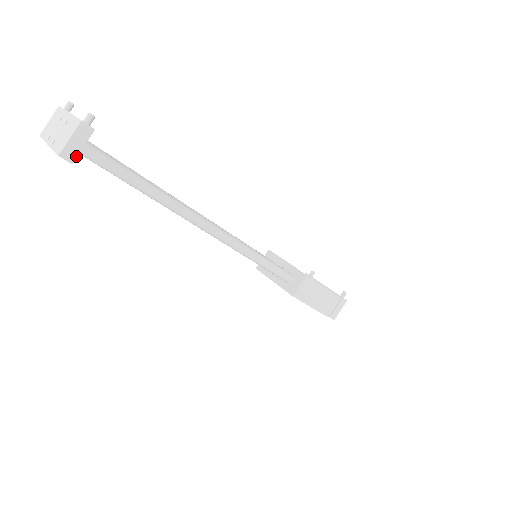
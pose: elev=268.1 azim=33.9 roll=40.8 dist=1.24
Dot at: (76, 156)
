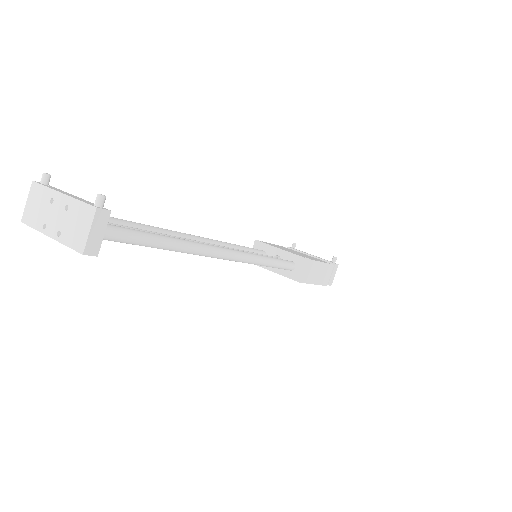
Dot at: (99, 247)
